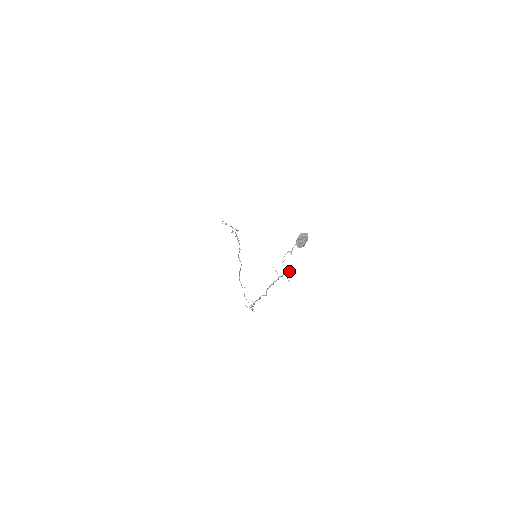
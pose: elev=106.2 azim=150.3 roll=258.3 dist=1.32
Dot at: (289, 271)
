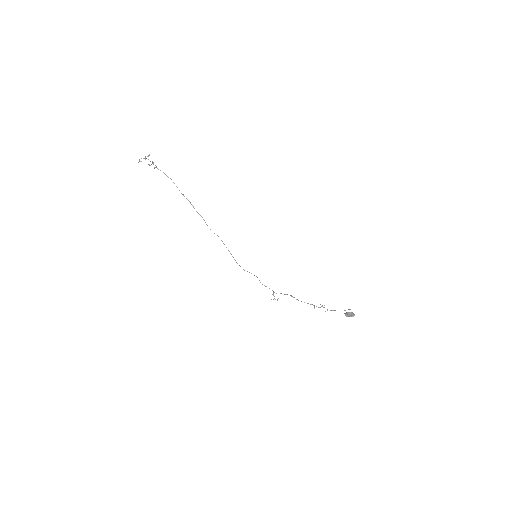
Dot at: occluded
